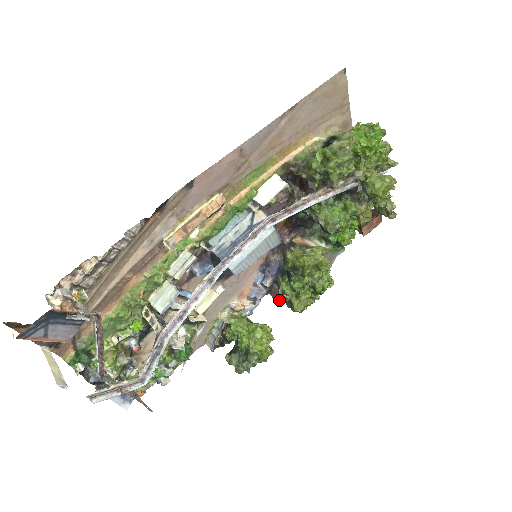
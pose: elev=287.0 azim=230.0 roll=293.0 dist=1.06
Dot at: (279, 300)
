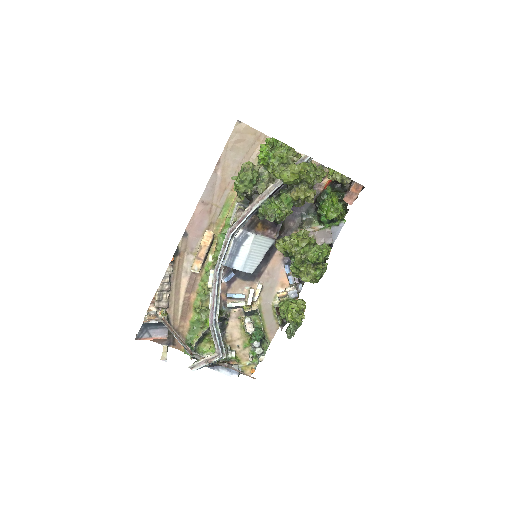
Dot at: occluded
